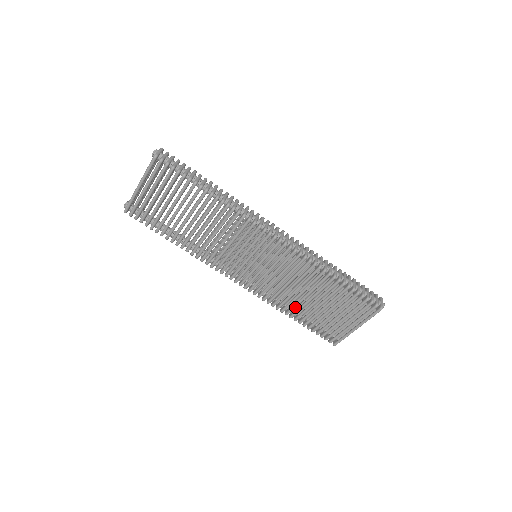
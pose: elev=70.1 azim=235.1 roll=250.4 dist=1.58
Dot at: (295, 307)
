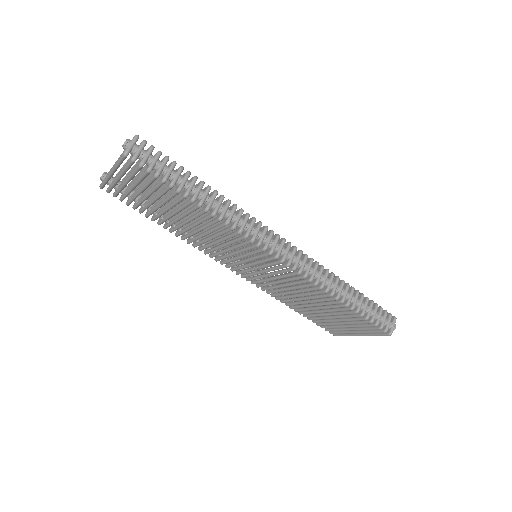
Dot at: (296, 304)
